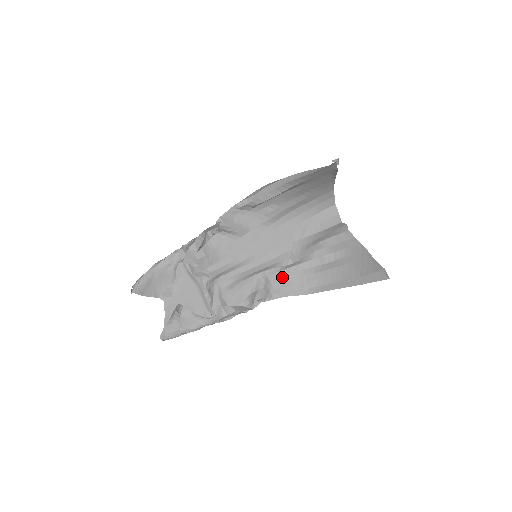
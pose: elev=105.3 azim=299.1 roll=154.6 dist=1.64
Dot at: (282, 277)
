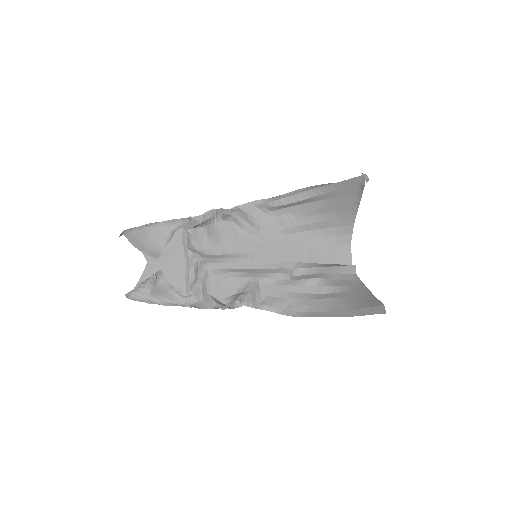
Dot at: (274, 291)
